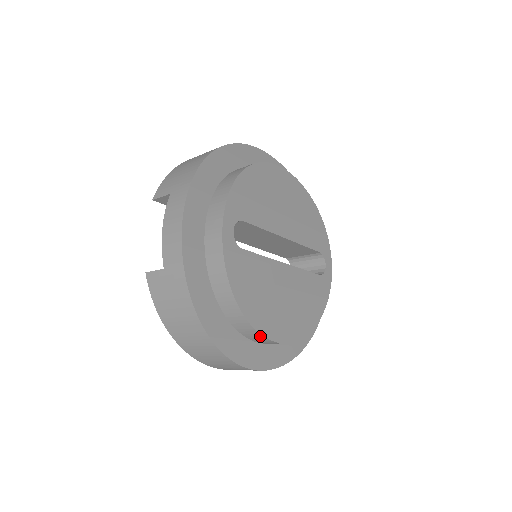
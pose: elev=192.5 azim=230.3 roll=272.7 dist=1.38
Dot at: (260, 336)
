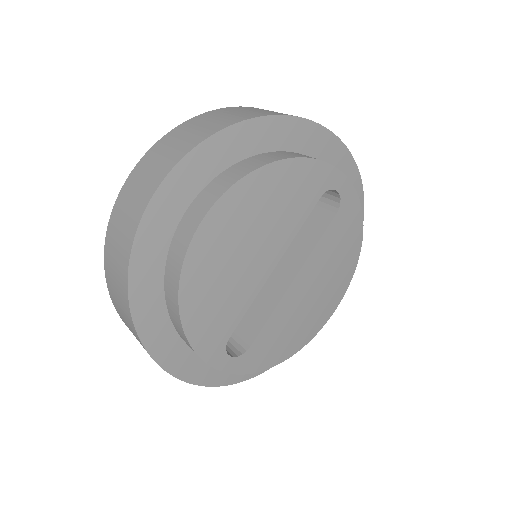
Dot at: (315, 331)
